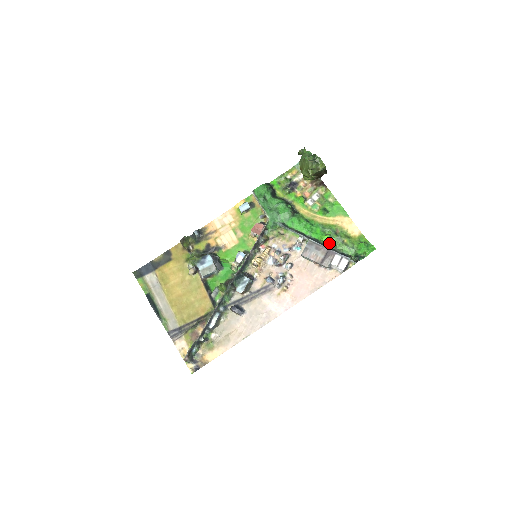
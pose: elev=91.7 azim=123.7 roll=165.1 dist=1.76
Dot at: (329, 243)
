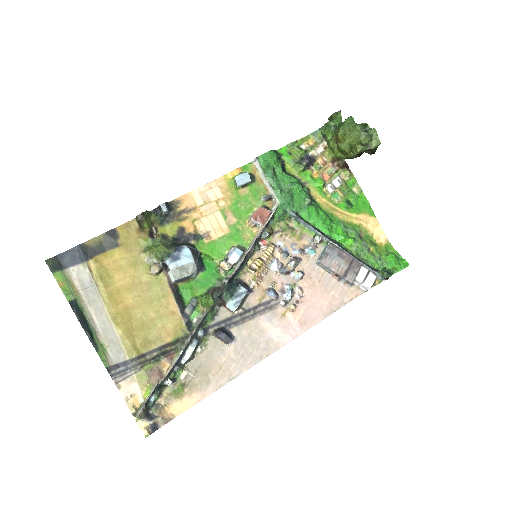
Dot at: (352, 249)
